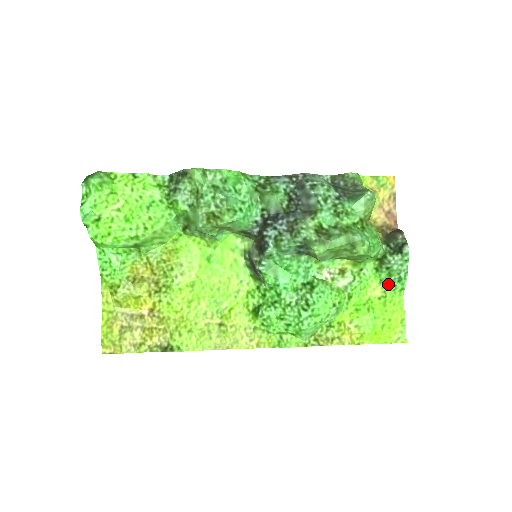
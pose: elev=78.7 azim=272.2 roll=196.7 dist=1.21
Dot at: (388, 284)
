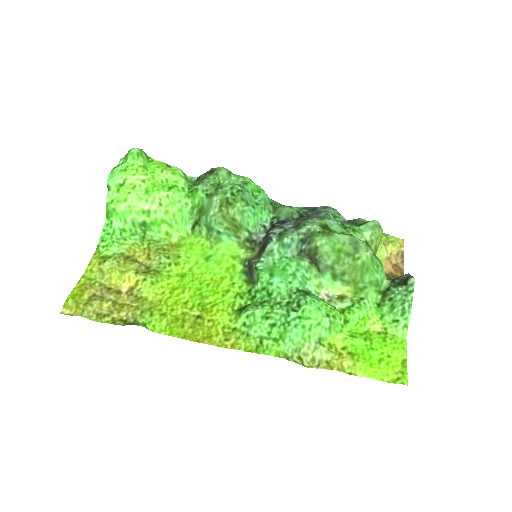
Dot at: (390, 319)
